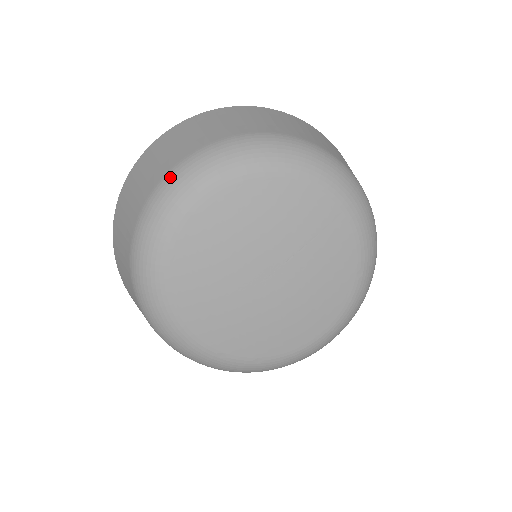
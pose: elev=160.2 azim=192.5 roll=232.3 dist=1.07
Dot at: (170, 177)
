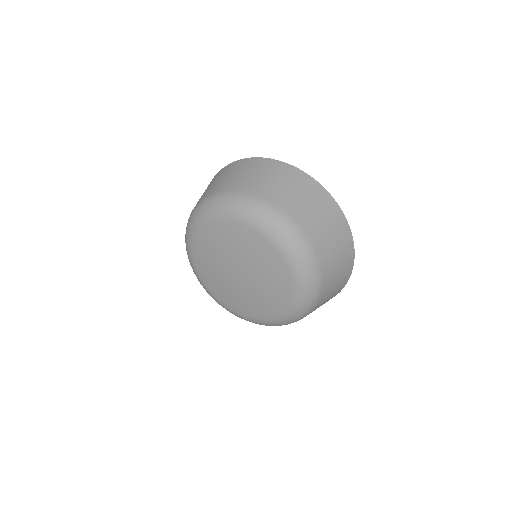
Dot at: (259, 202)
